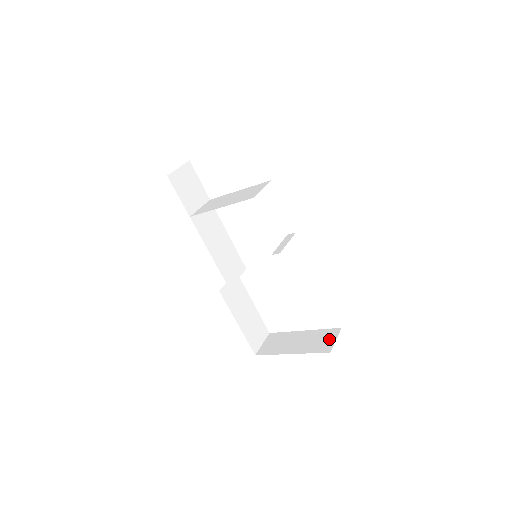
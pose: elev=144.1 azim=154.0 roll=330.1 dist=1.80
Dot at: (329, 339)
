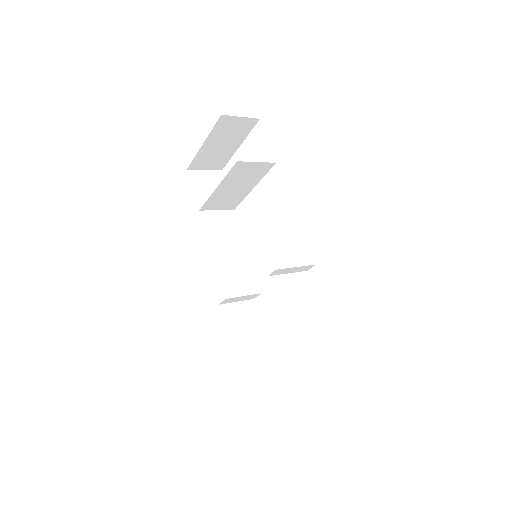
Dot at: occluded
